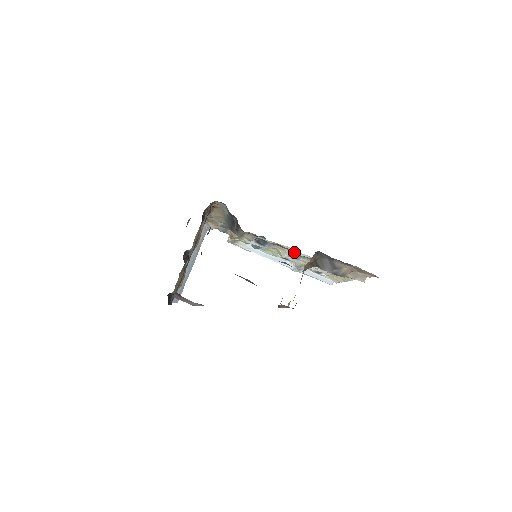
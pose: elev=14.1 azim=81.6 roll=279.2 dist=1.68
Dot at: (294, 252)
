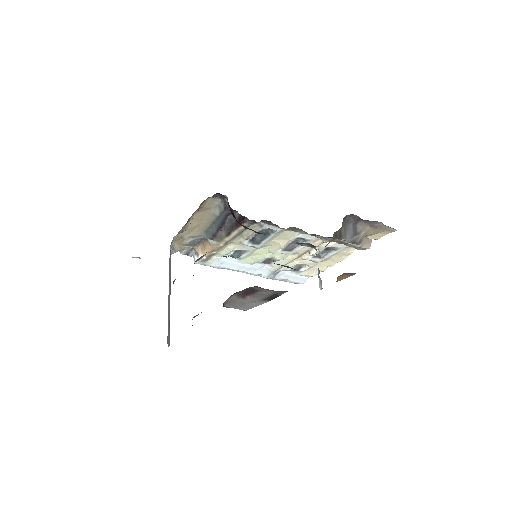
Dot at: (301, 236)
